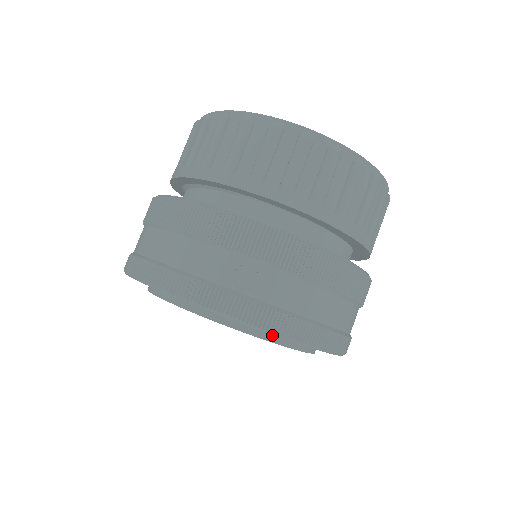
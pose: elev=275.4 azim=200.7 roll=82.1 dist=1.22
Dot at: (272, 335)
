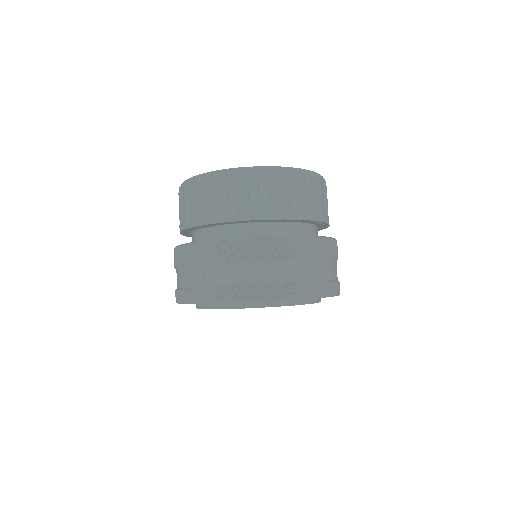
Dot at: (250, 304)
